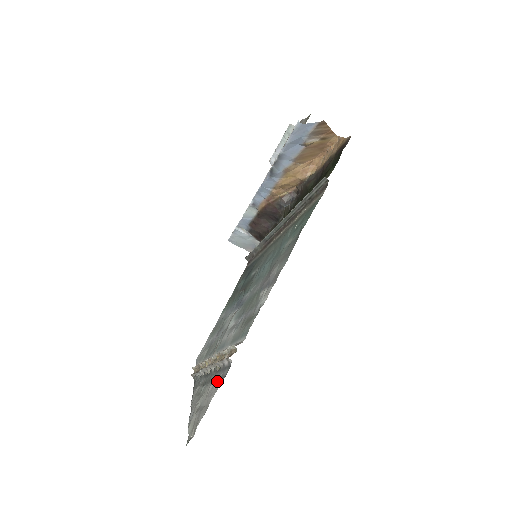
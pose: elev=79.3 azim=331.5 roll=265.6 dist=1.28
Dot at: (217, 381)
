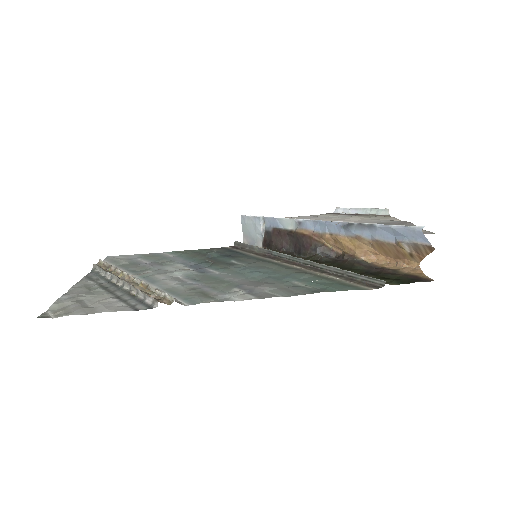
Dot at: (123, 303)
